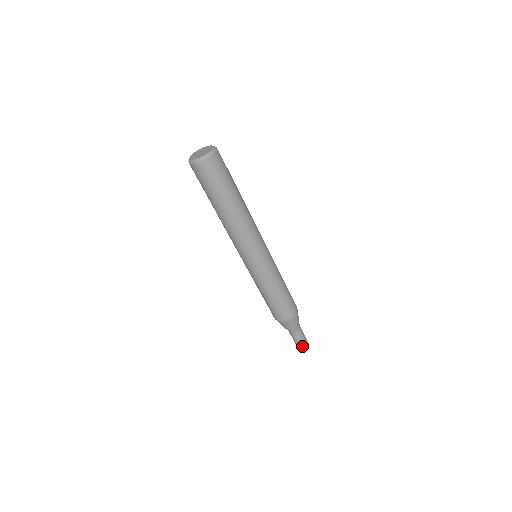
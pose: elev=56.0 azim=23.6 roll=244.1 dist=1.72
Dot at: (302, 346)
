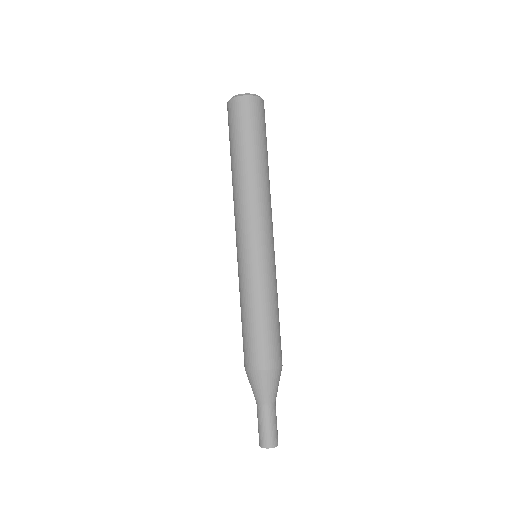
Dot at: (262, 438)
